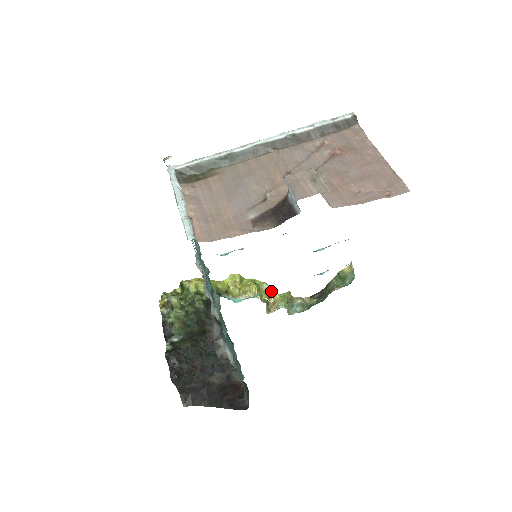
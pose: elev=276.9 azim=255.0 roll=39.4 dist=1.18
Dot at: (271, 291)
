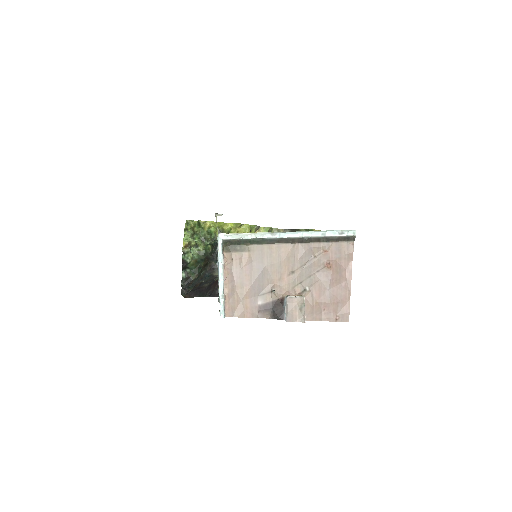
Dot at: (259, 226)
